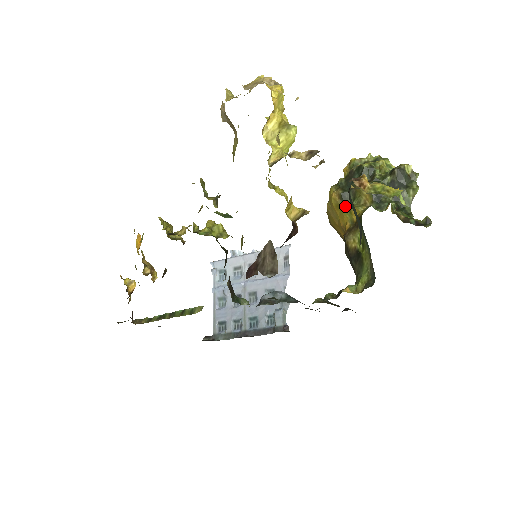
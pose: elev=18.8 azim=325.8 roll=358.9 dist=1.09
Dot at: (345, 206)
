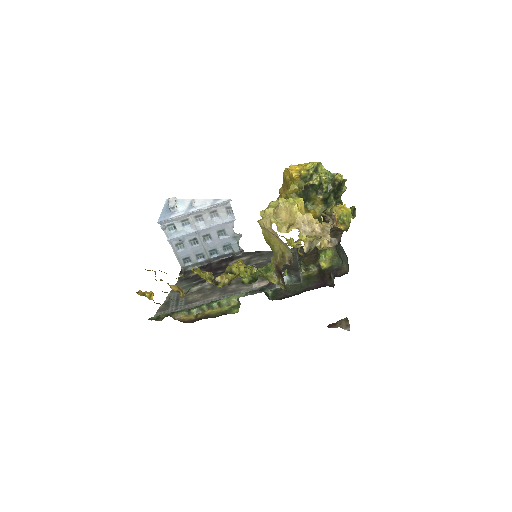
Dot at: (304, 207)
